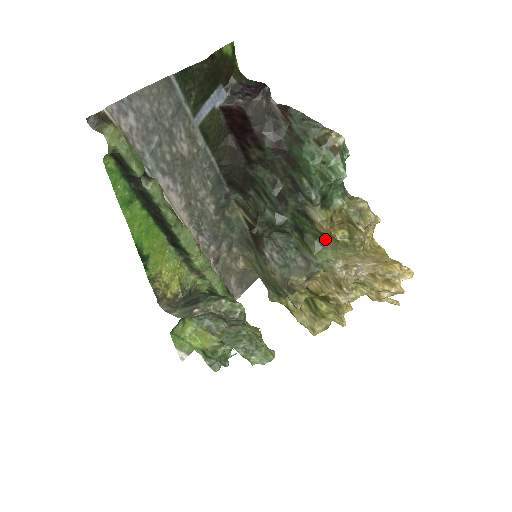
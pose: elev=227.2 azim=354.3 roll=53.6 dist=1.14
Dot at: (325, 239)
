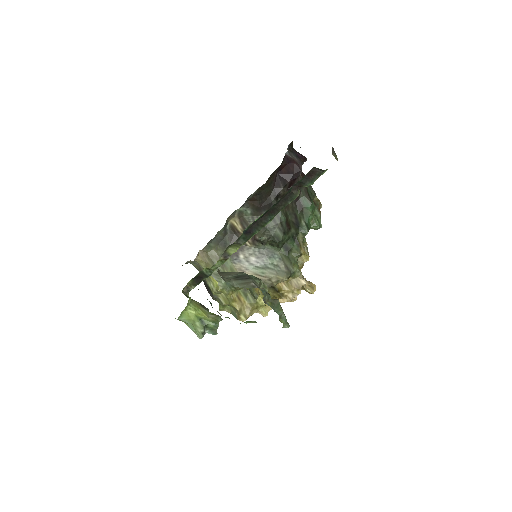
Dot at: occluded
